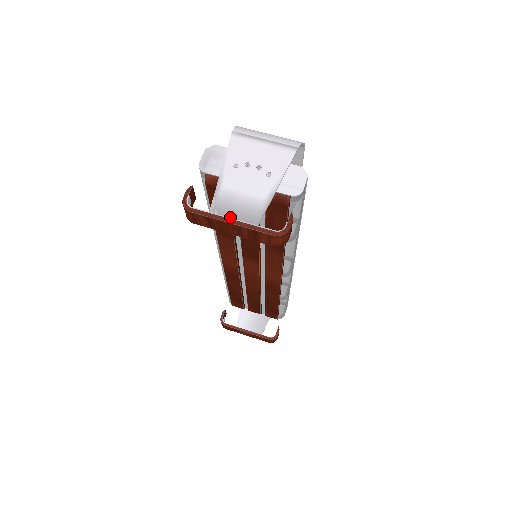
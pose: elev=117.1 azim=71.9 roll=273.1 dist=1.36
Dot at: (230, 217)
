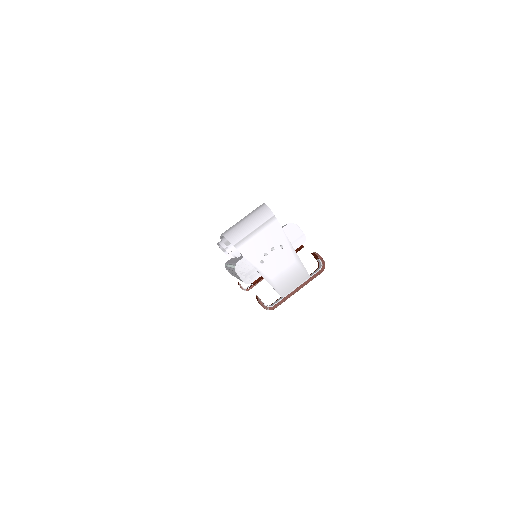
Dot at: (294, 289)
